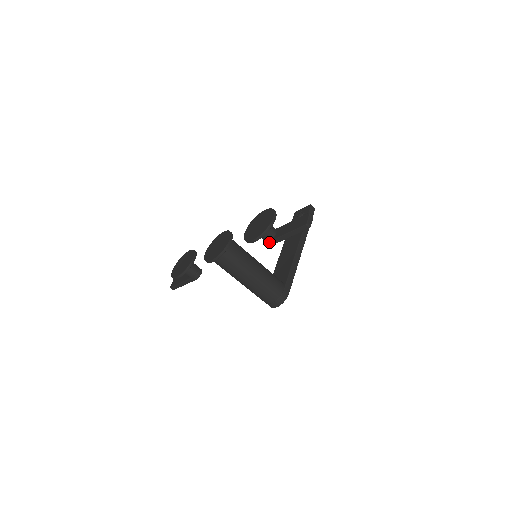
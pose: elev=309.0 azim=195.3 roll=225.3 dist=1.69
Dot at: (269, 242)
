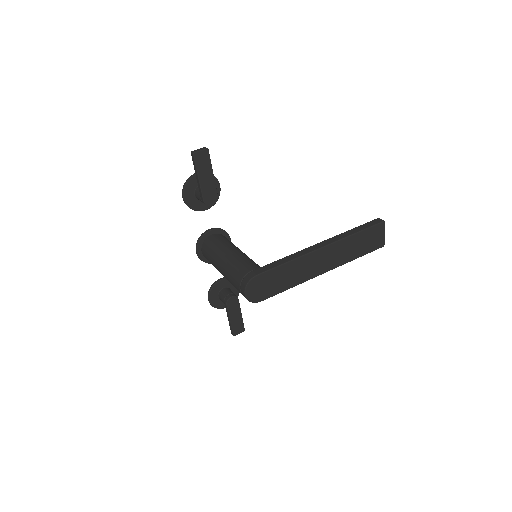
Dot at: (202, 200)
